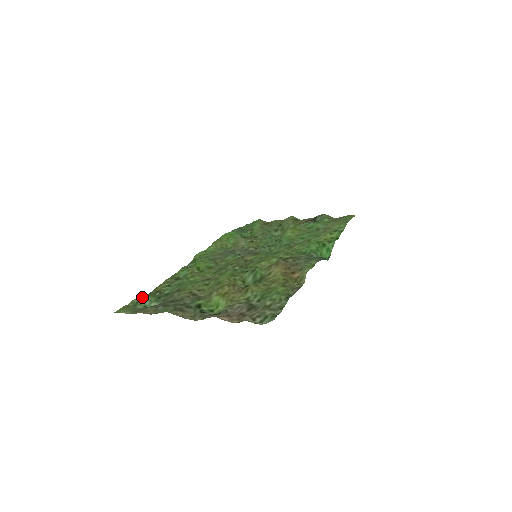
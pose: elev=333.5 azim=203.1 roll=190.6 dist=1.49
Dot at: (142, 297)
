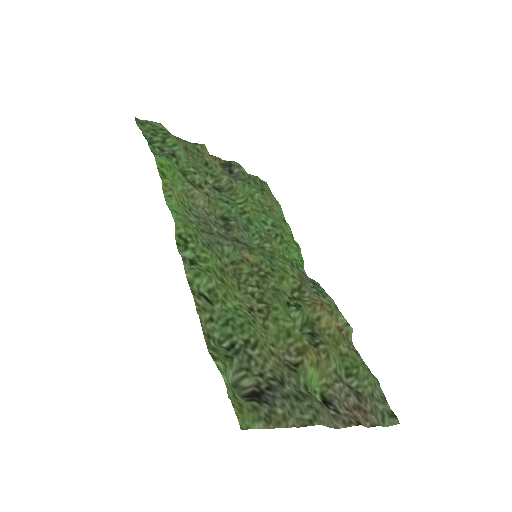
Dot at: (220, 365)
